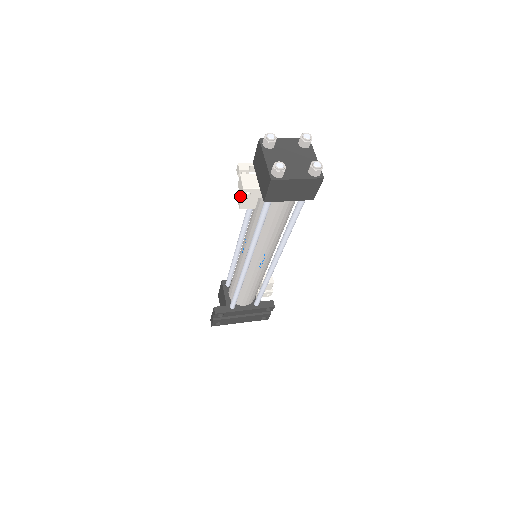
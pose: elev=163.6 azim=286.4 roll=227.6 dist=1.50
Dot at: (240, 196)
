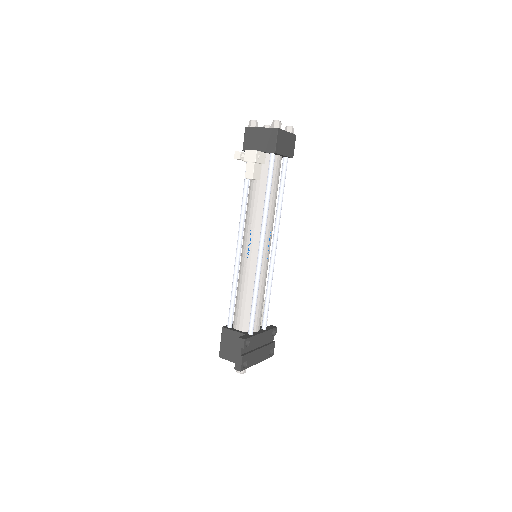
Dot at: (254, 161)
